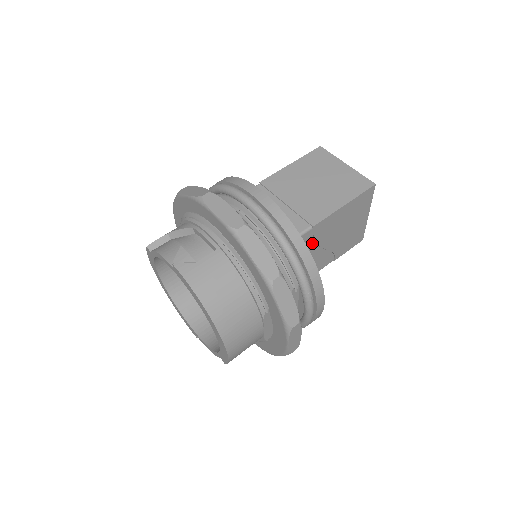
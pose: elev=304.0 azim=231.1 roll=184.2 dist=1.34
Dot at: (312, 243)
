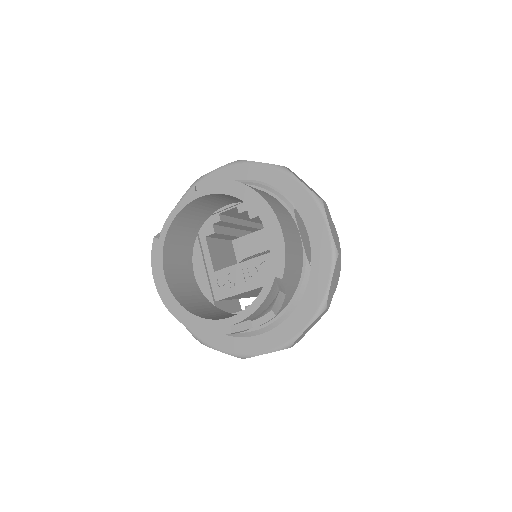
Dot at: occluded
